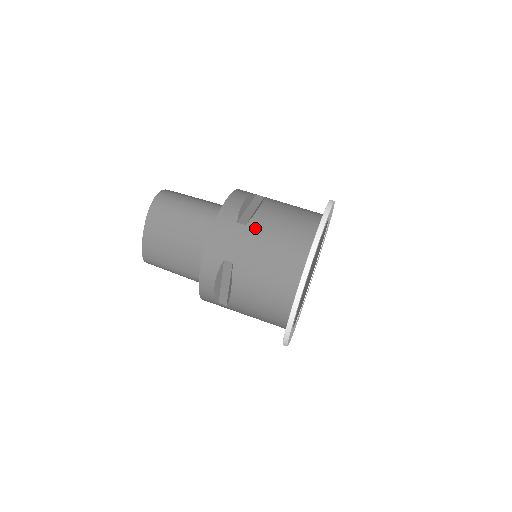
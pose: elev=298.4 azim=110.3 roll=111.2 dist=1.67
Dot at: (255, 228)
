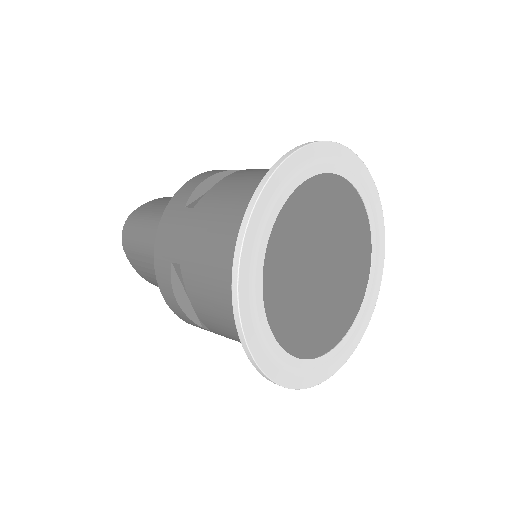
Dot at: occluded
